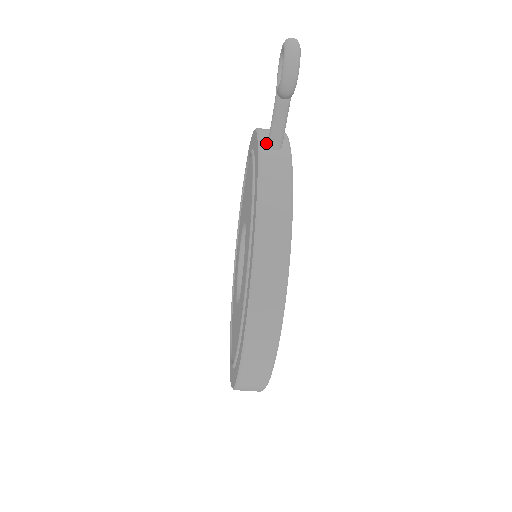
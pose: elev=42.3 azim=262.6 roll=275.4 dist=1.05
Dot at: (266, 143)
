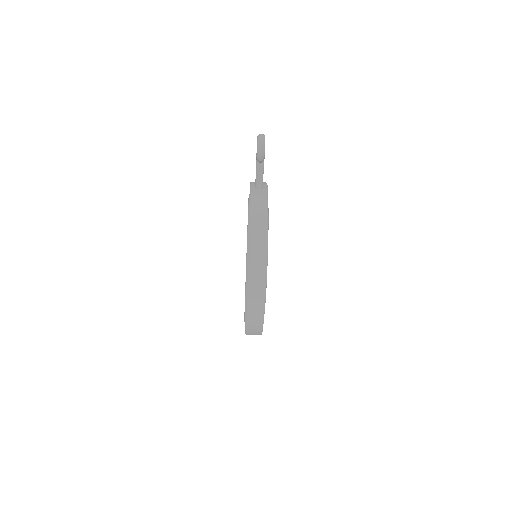
Dot at: (254, 187)
